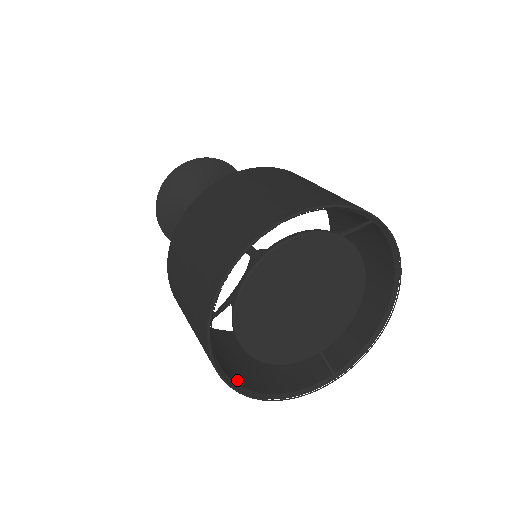
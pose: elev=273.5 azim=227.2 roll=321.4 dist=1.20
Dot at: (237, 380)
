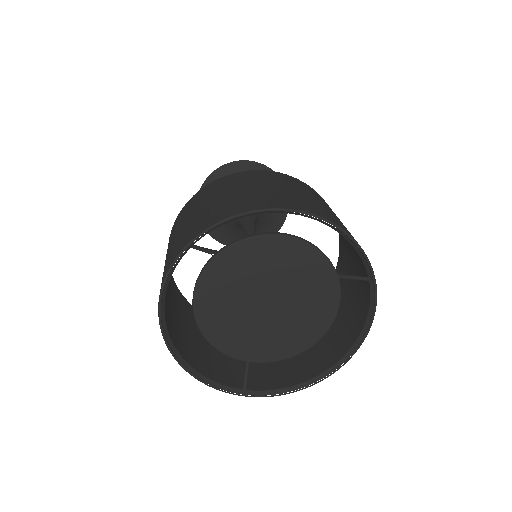
Dot at: (166, 325)
